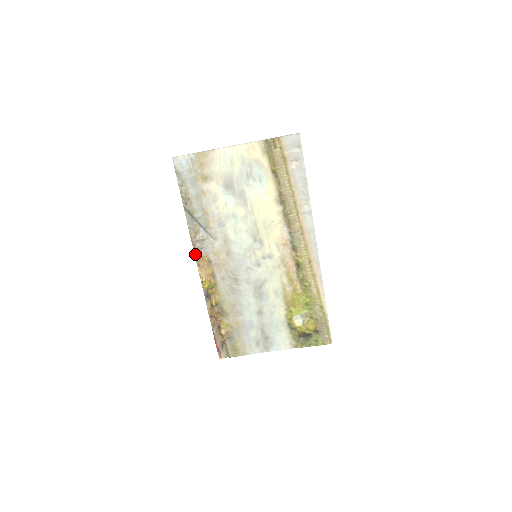
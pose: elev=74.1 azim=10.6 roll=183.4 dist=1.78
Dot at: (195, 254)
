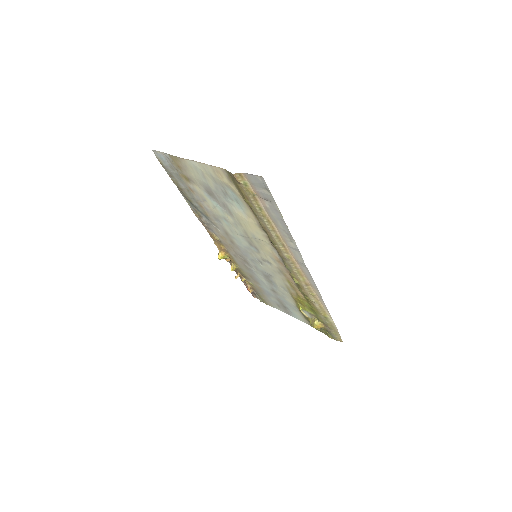
Dot at: occluded
